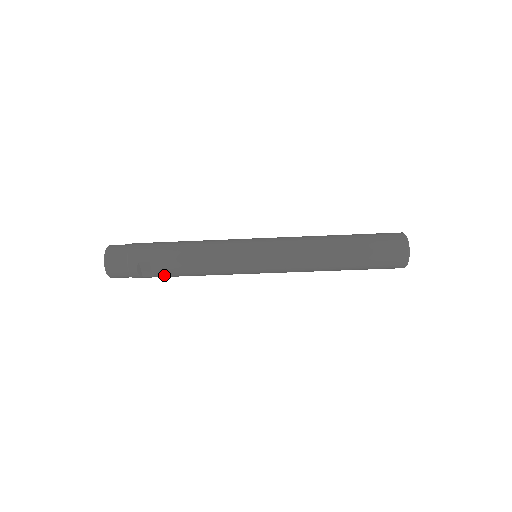
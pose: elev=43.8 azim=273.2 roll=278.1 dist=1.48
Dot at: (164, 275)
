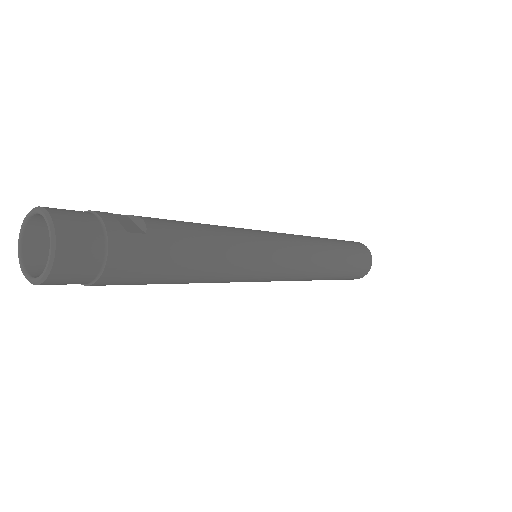
Dot at: occluded
